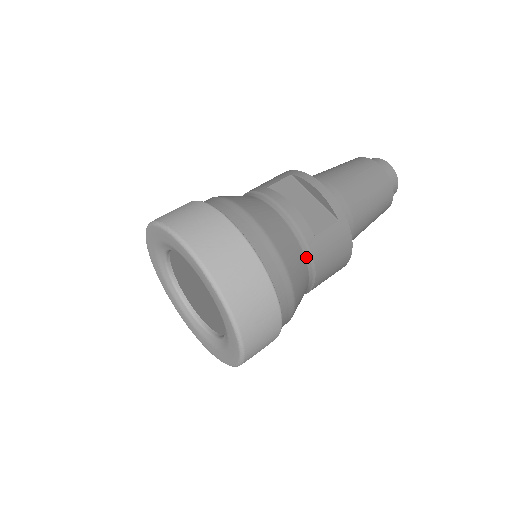
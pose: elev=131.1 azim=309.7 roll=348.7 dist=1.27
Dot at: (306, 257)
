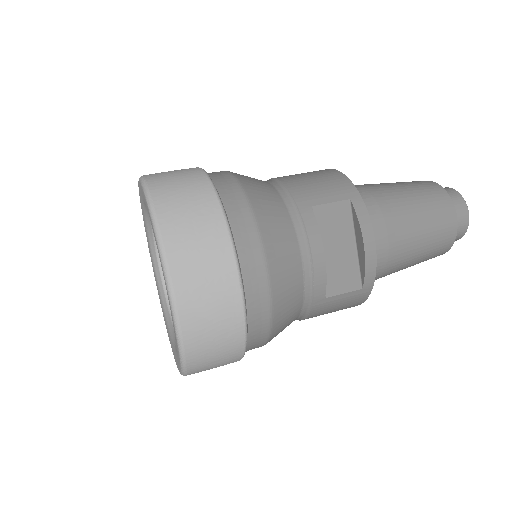
Dot at: (302, 311)
